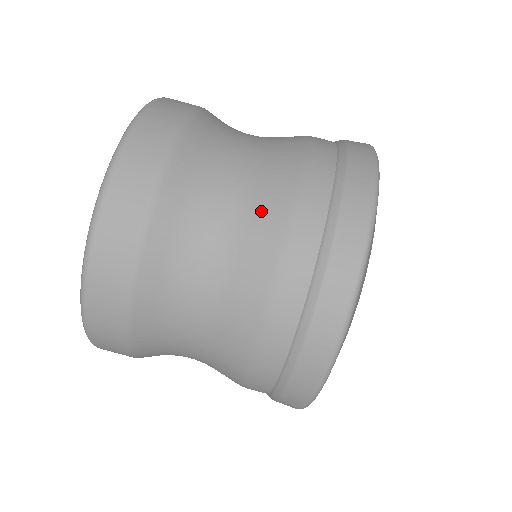
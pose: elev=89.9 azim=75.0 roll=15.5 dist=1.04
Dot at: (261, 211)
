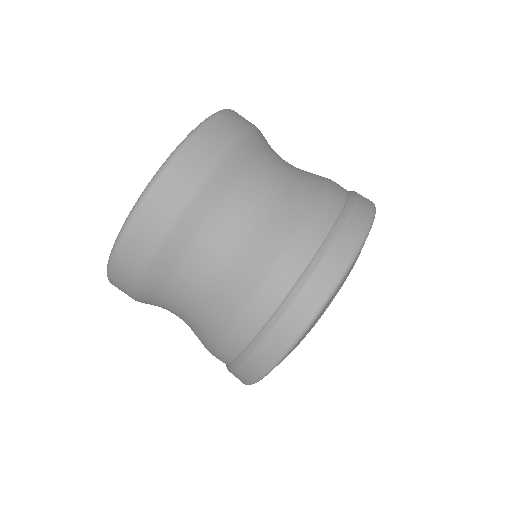
Dot at: (233, 283)
